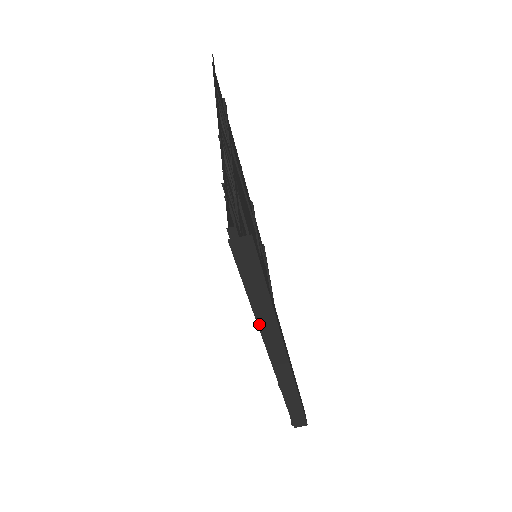
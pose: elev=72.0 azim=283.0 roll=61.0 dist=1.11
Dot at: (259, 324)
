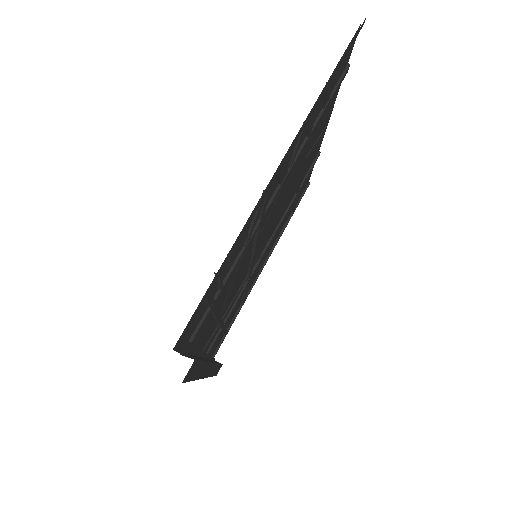
Dot at: occluded
